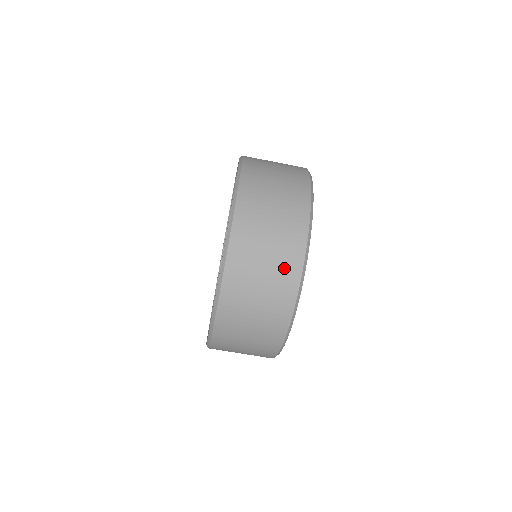
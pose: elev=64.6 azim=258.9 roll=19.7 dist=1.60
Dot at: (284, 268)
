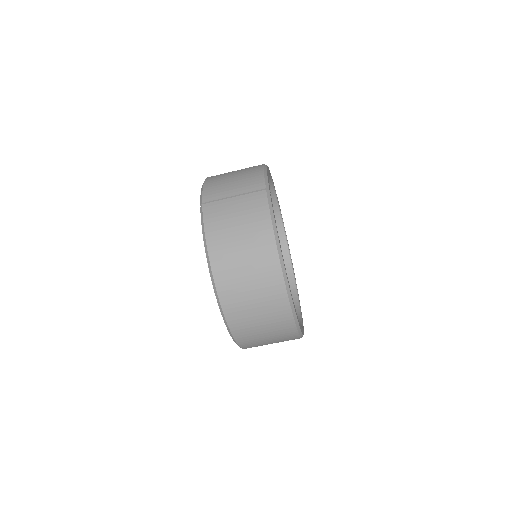
Dot at: (281, 329)
